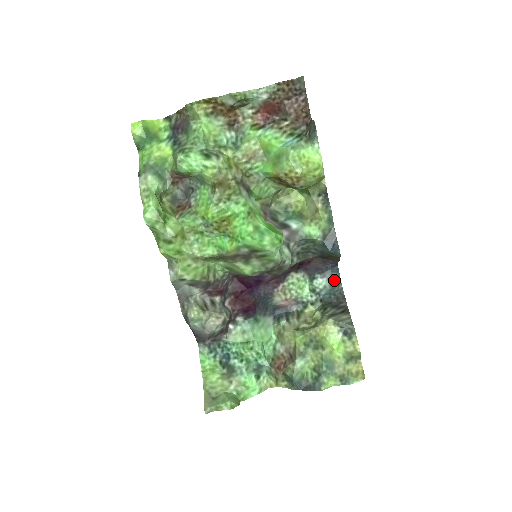
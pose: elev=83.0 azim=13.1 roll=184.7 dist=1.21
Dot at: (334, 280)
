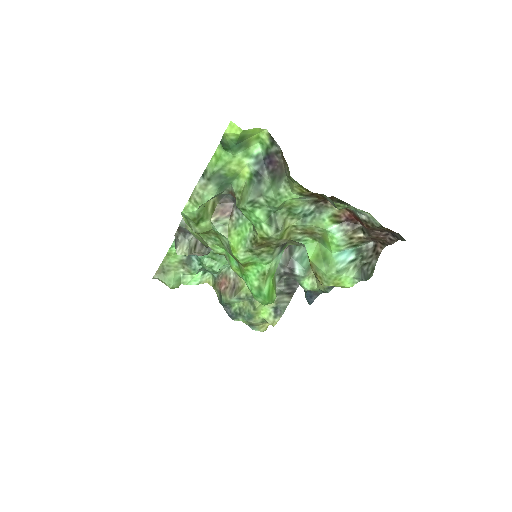
Dot at: occluded
